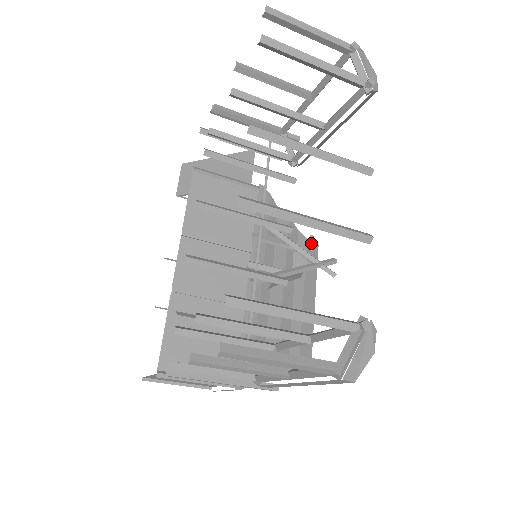
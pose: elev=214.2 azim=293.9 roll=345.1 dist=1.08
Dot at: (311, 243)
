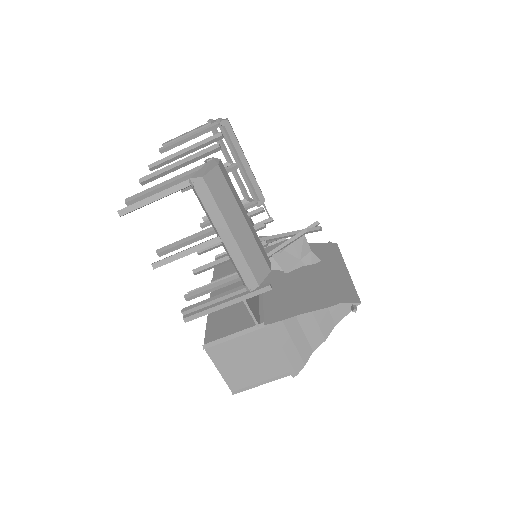
Dot at: (327, 244)
